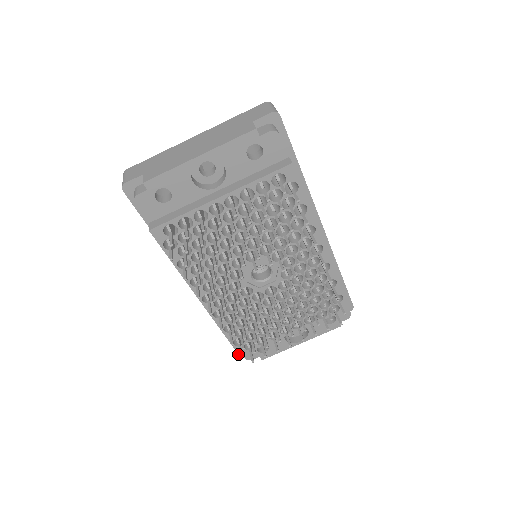
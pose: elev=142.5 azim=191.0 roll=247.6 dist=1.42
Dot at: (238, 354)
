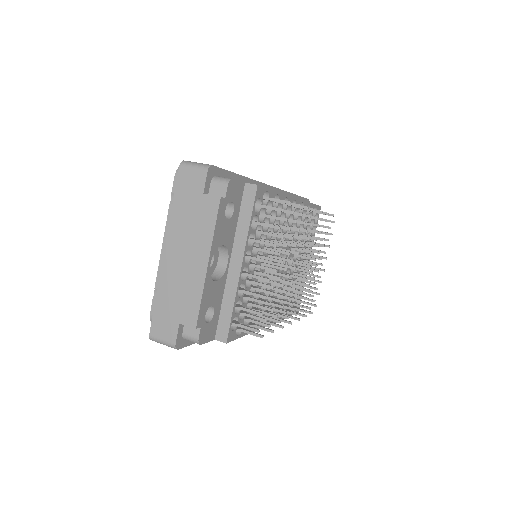
Dot at: occluded
